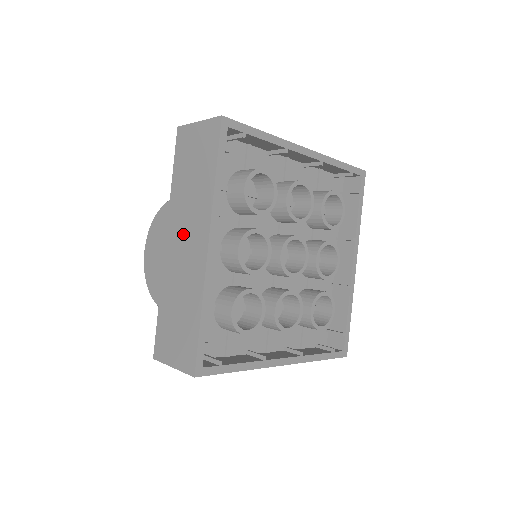
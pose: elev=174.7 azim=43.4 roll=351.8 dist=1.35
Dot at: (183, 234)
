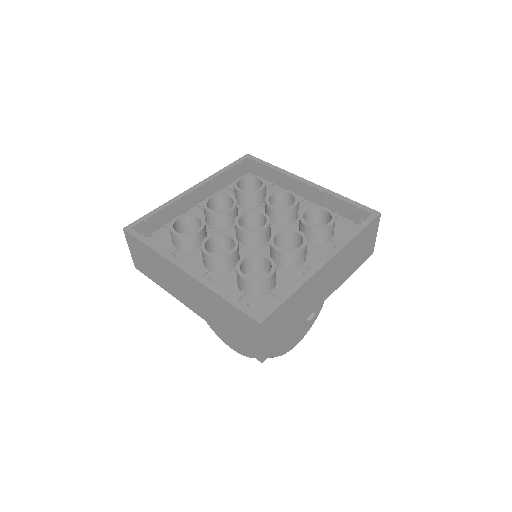
Dot at: (183, 291)
